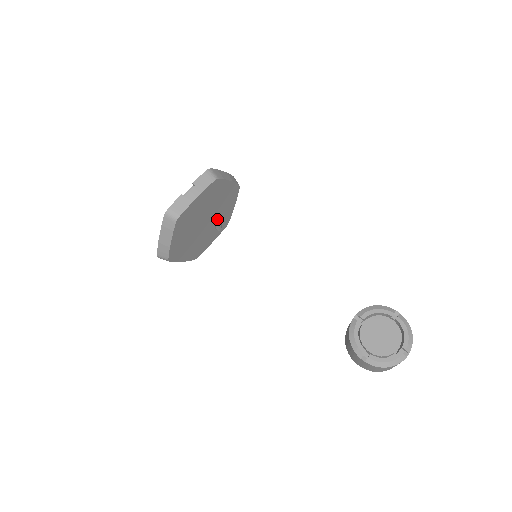
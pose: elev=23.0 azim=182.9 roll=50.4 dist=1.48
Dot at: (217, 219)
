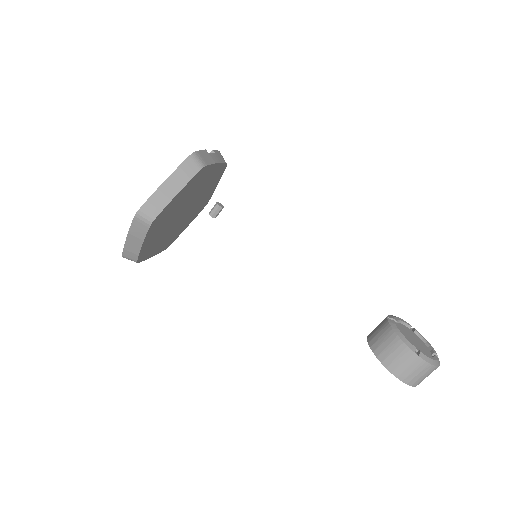
Dot at: occluded
